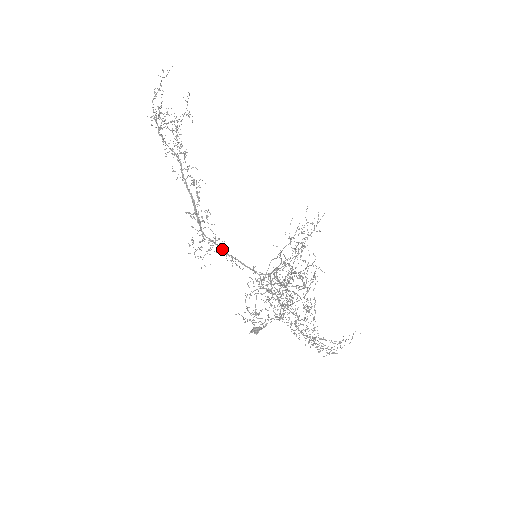
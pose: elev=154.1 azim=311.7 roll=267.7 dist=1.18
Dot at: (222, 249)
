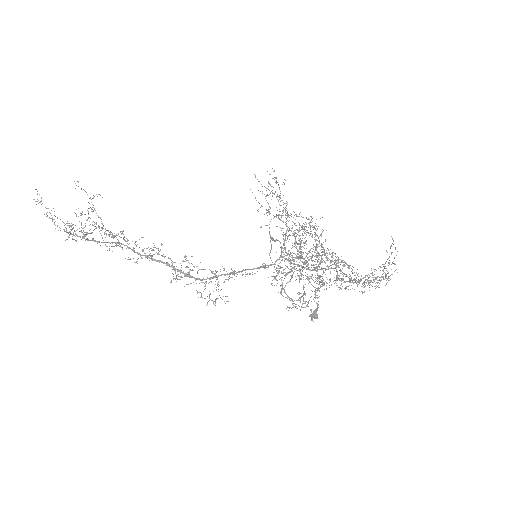
Dot at: occluded
